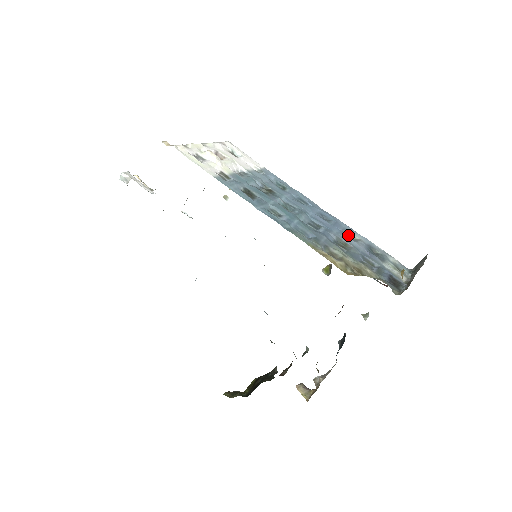
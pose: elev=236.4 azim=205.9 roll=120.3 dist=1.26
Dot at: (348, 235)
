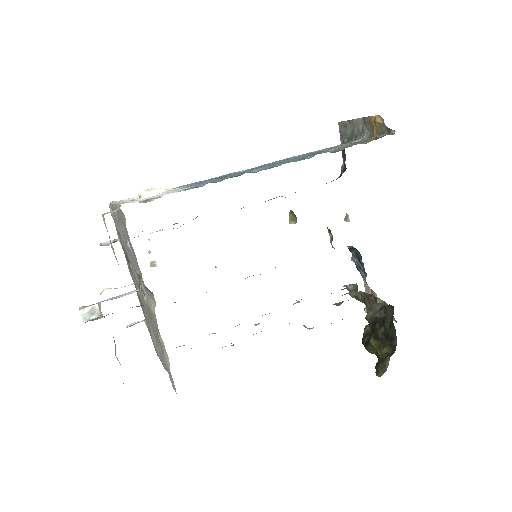
Dot at: occluded
